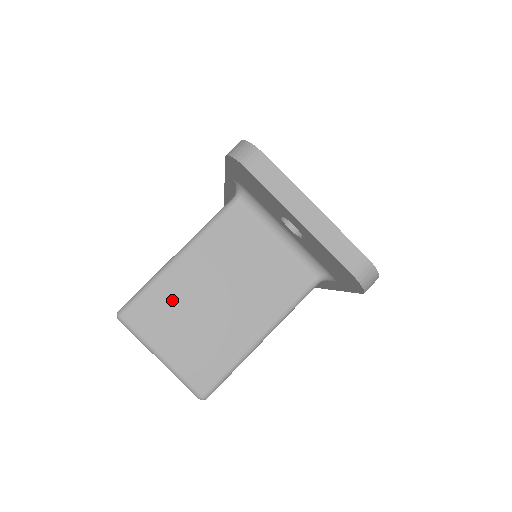
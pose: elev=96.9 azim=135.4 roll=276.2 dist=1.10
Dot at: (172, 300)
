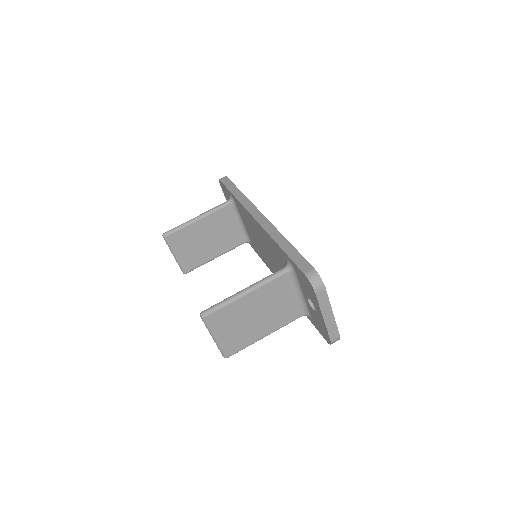
Dot at: (233, 314)
